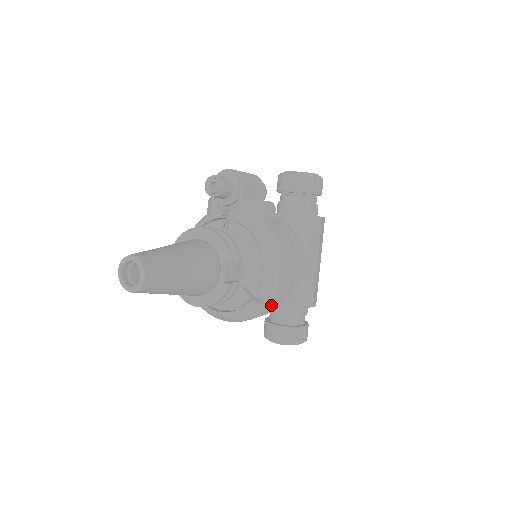
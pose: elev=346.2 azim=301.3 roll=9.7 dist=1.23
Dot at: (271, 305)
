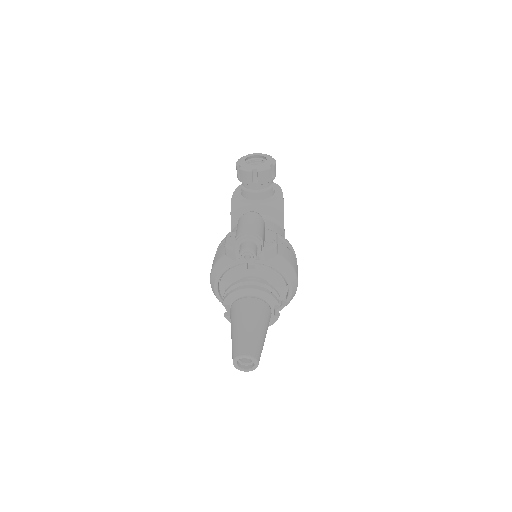
Dot at: occluded
